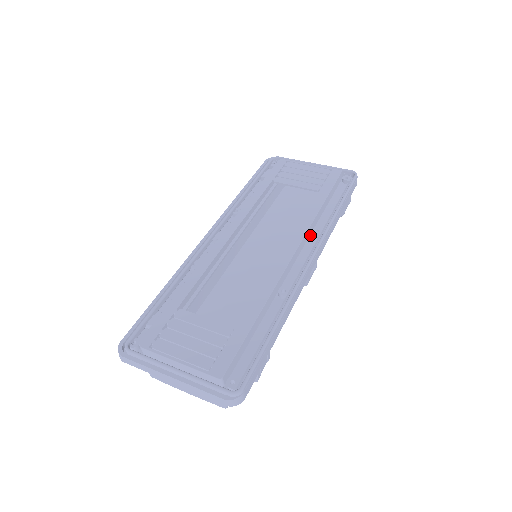
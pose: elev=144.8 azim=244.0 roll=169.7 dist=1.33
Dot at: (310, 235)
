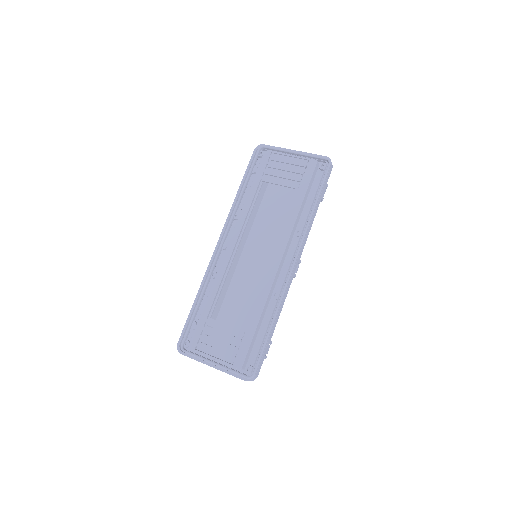
Dot at: (293, 235)
